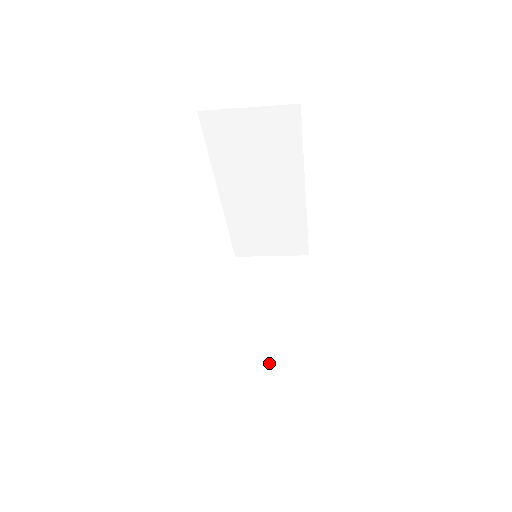
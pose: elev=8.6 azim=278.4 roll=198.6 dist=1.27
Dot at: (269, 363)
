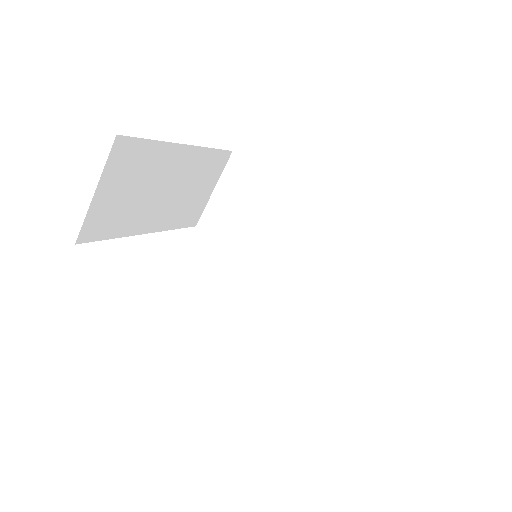
Dot at: occluded
